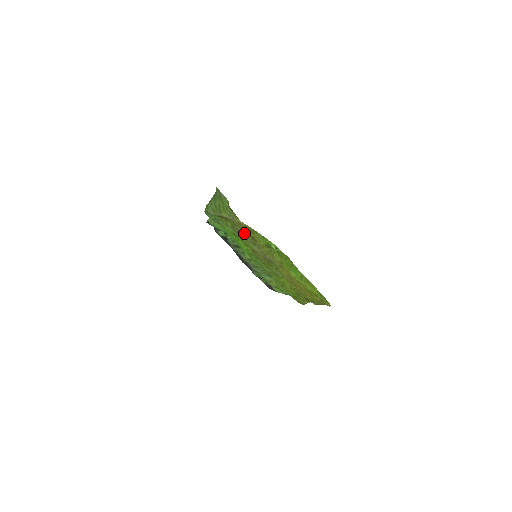
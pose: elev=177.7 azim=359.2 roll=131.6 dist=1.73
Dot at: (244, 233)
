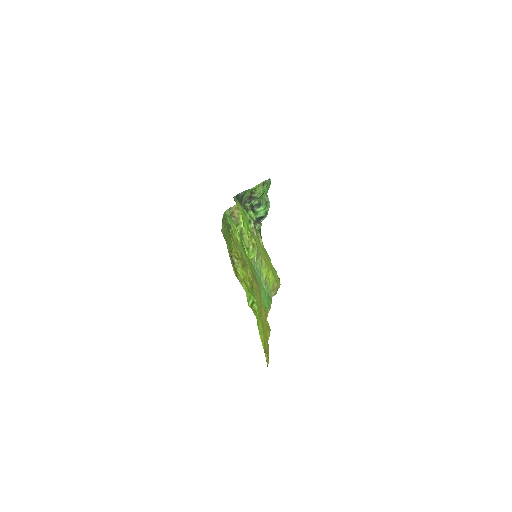
Dot at: occluded
